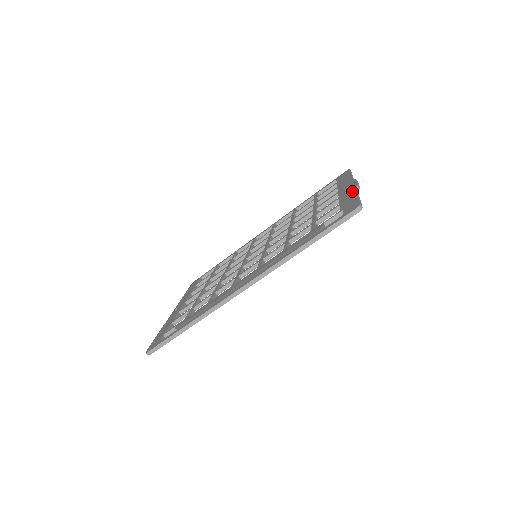
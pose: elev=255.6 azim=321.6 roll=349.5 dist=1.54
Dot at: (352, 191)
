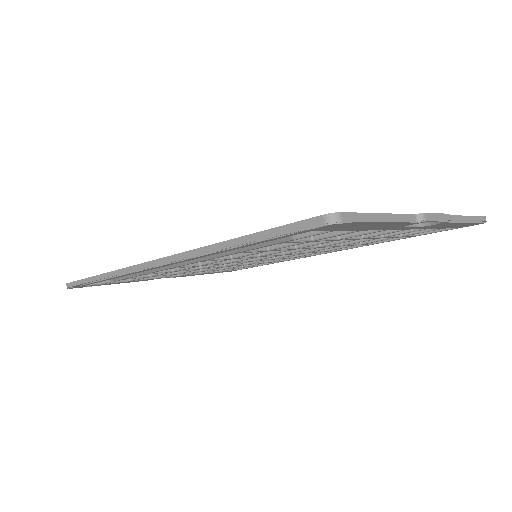
Dot at: occluded
